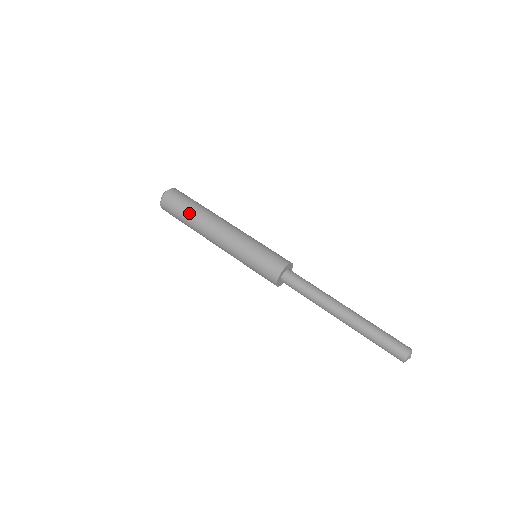
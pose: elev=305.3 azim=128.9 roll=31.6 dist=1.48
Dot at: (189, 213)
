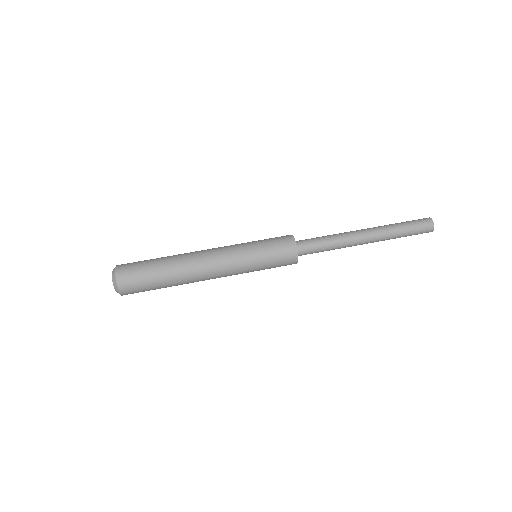
Dot at: (161, 265)
